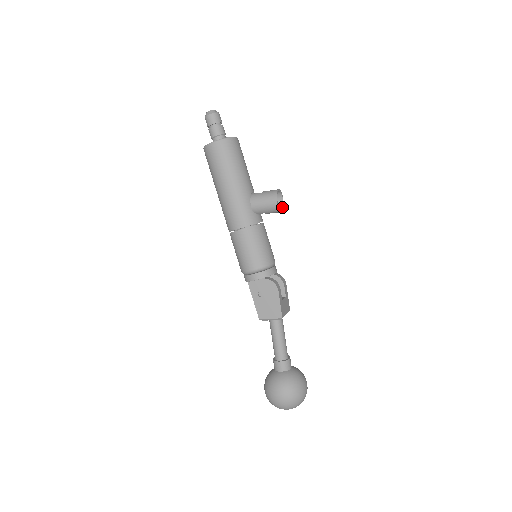
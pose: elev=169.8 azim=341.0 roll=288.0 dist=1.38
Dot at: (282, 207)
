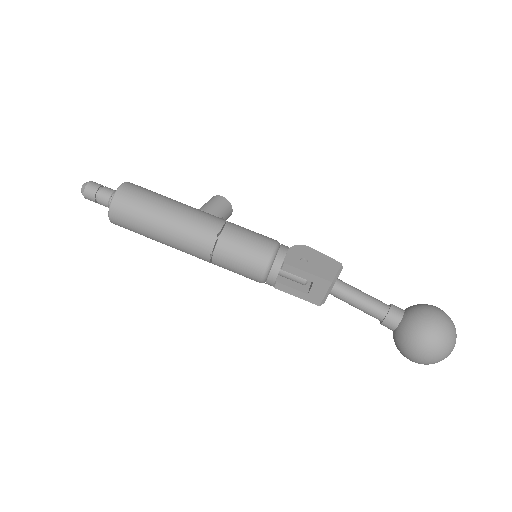
Dot at: occluded
